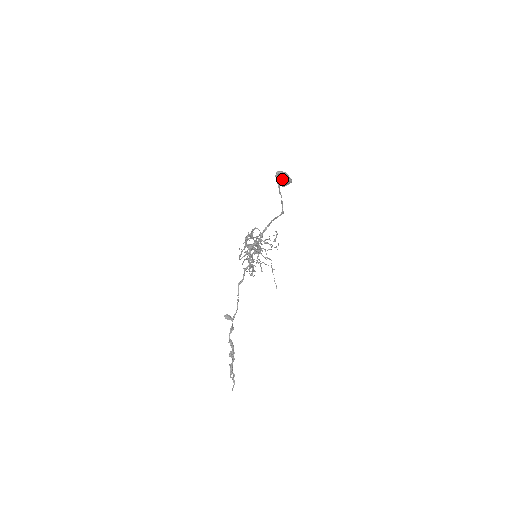
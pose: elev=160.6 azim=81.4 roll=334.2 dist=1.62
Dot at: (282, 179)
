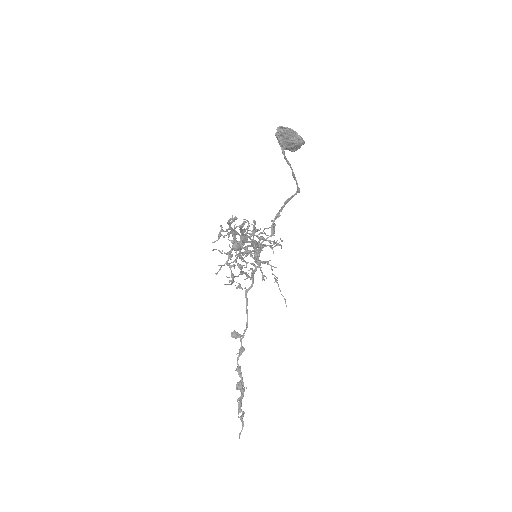
Dot at: (285, 139)
